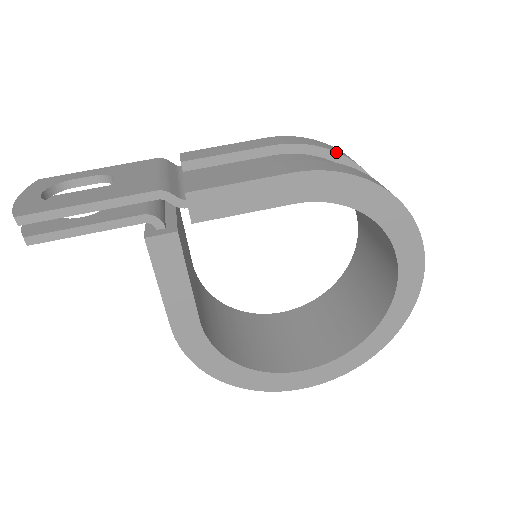
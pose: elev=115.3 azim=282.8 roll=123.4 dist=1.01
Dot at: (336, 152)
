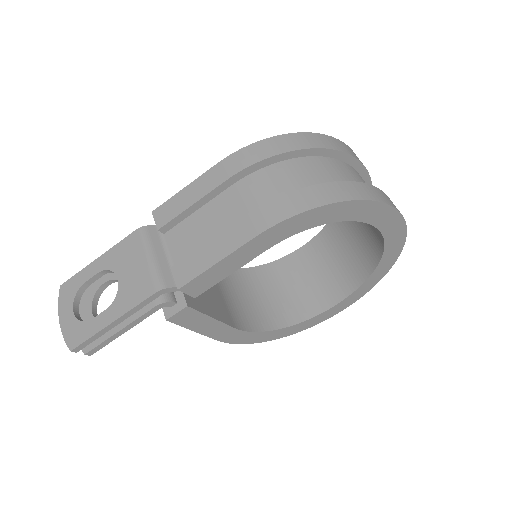
Dot at: (287, 152)
